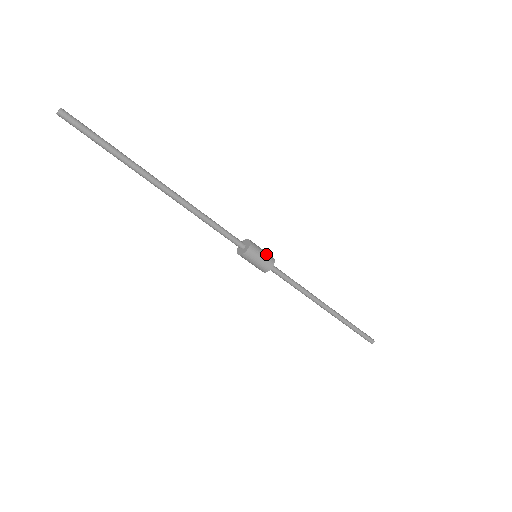
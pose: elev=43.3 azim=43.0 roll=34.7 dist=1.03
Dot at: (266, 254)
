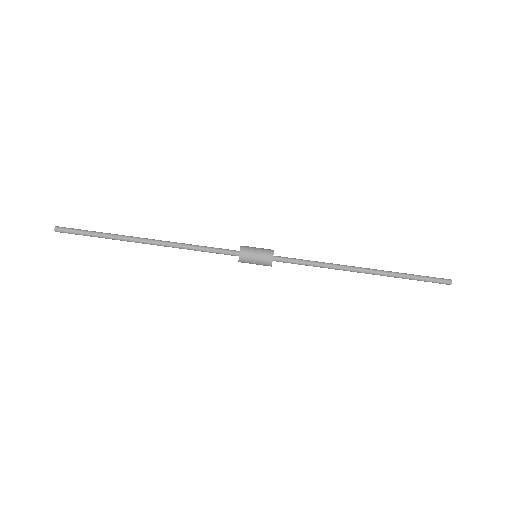
Dot at: (262, 251)
